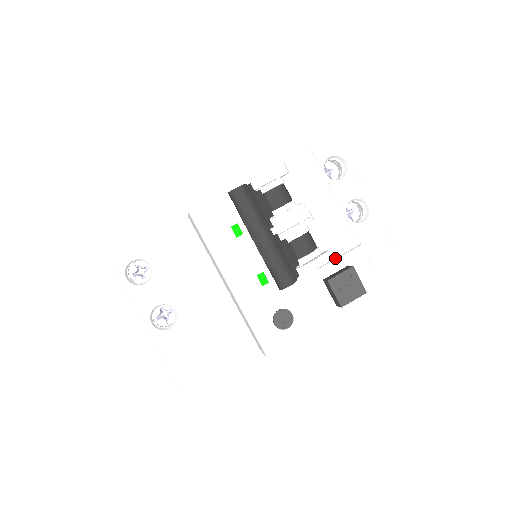
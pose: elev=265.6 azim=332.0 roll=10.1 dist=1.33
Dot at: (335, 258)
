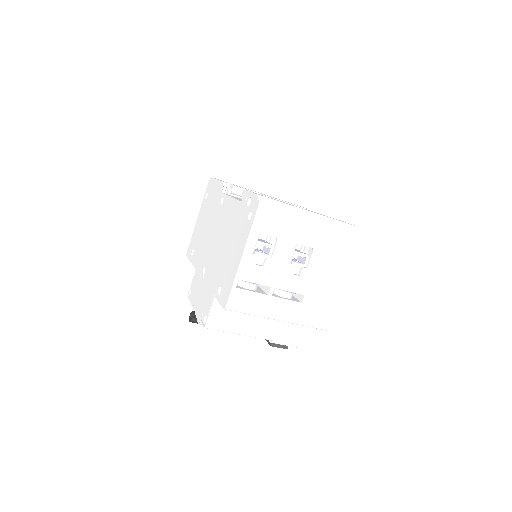
Dot at: occluded
